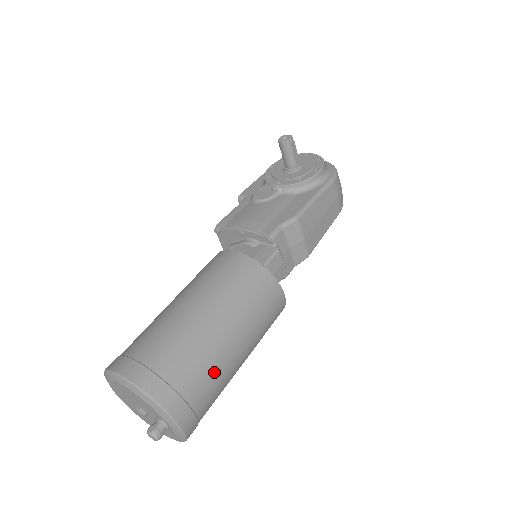
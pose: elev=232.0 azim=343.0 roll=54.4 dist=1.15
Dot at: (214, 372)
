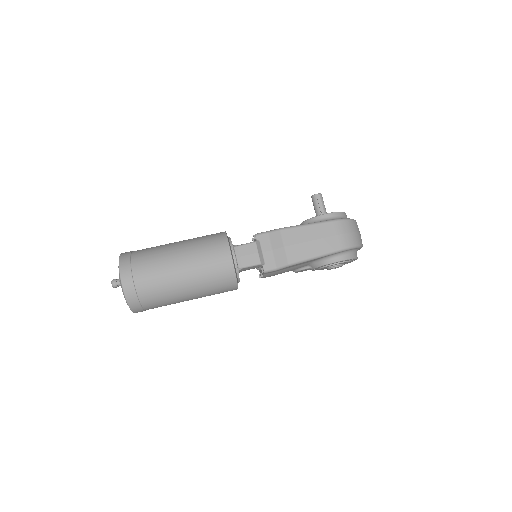
Dot at: (156, 267)
